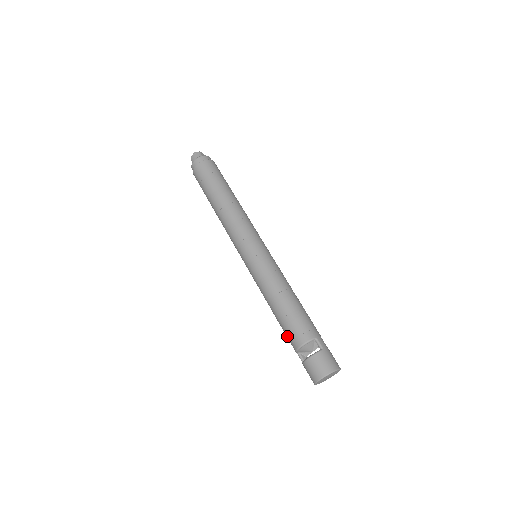
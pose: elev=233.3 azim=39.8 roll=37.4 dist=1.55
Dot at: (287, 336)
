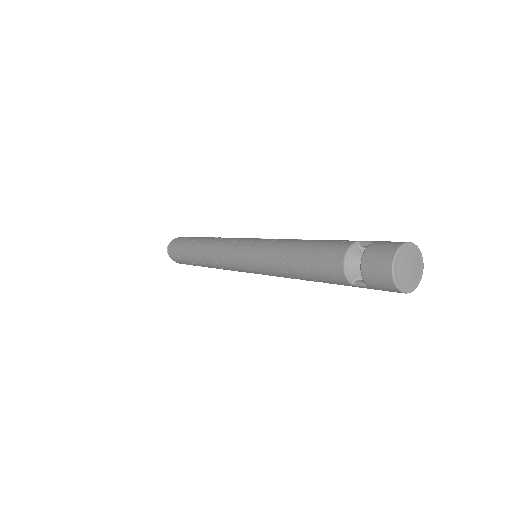
Dot at: (326, 275)
